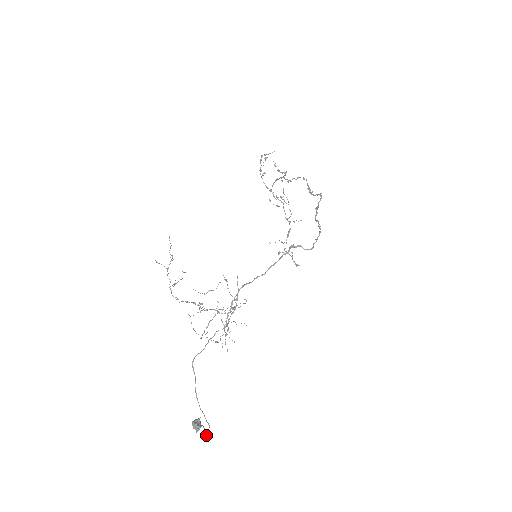
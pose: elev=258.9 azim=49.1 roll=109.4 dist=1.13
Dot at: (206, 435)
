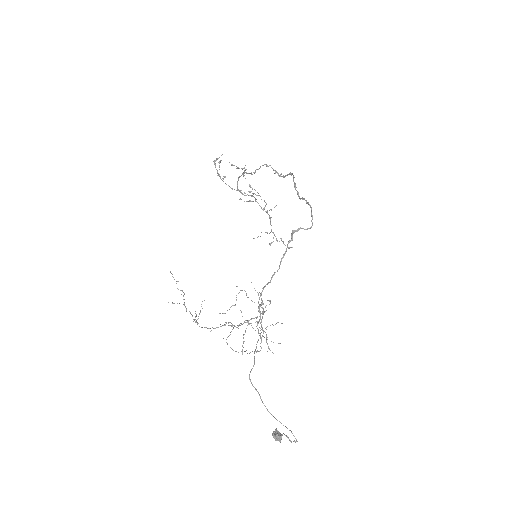
Dot at: (291, 441)
